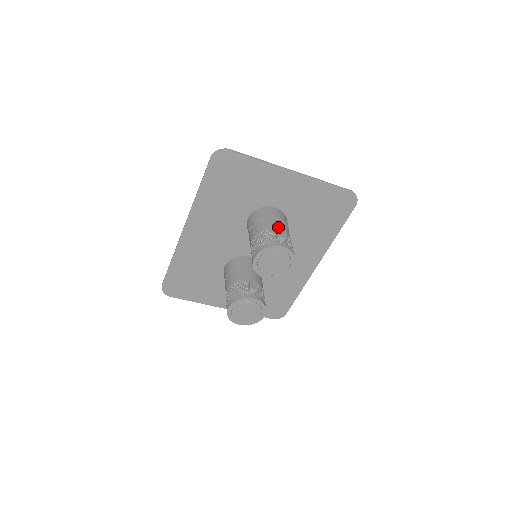
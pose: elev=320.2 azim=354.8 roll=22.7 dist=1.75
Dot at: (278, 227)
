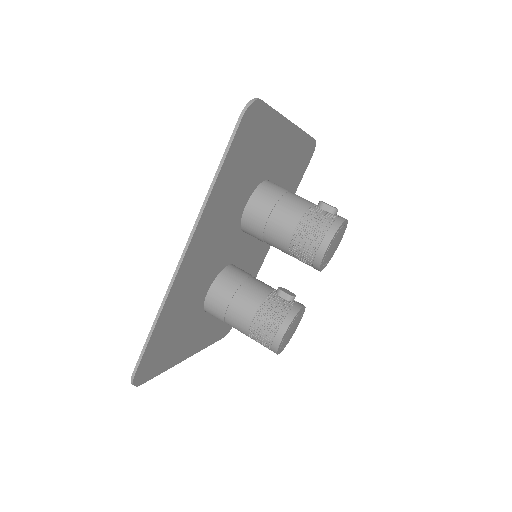
Dot at: (308, 201)
